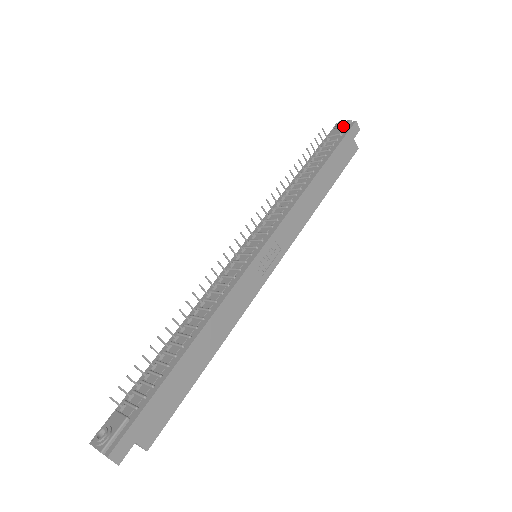
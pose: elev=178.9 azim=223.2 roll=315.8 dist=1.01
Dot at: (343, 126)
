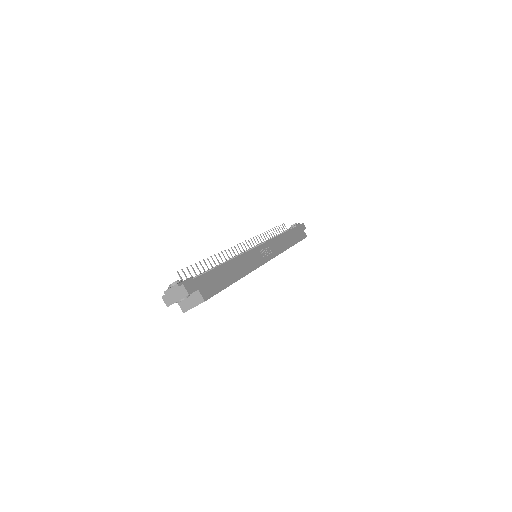
Dot at: occluded
